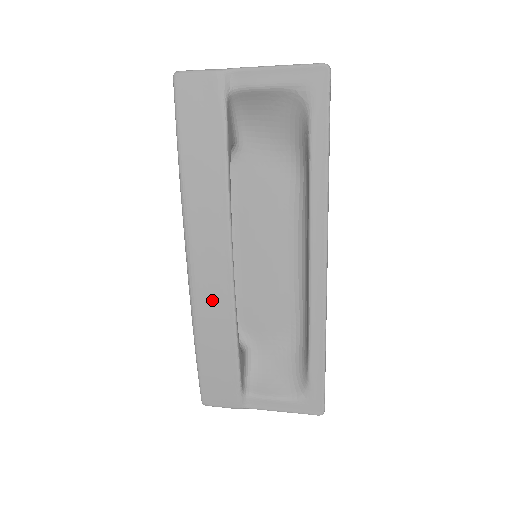
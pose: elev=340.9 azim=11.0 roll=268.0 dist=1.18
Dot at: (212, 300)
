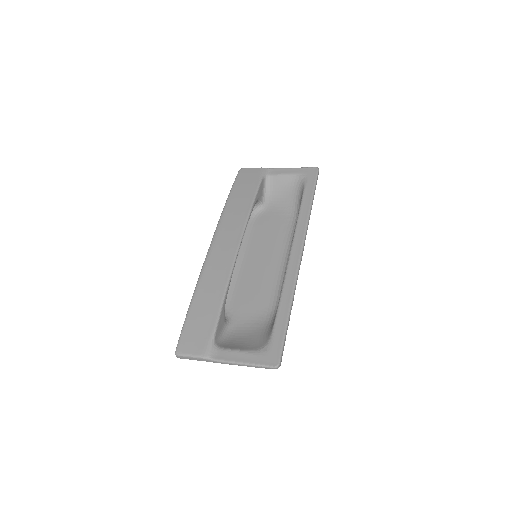
Dot at: (218, 264)
